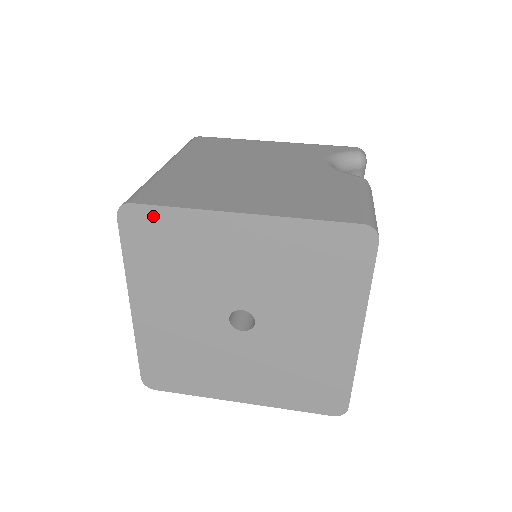
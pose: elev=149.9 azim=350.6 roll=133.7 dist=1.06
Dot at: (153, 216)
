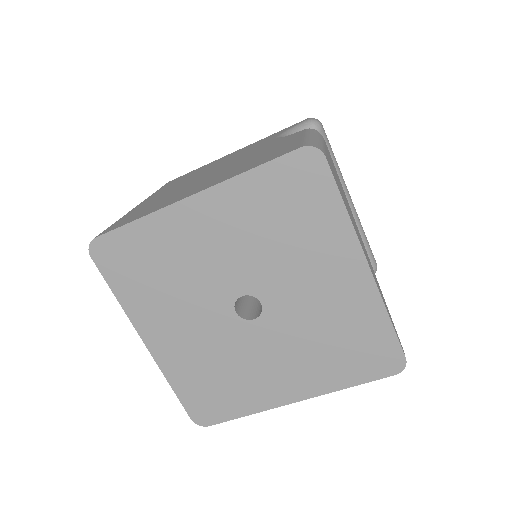
Dot at: (119, 240)
